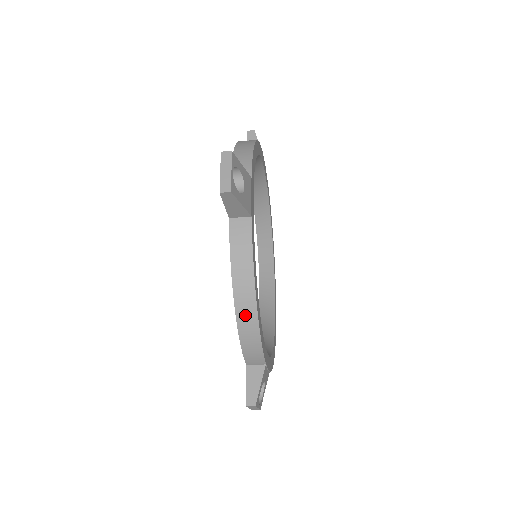
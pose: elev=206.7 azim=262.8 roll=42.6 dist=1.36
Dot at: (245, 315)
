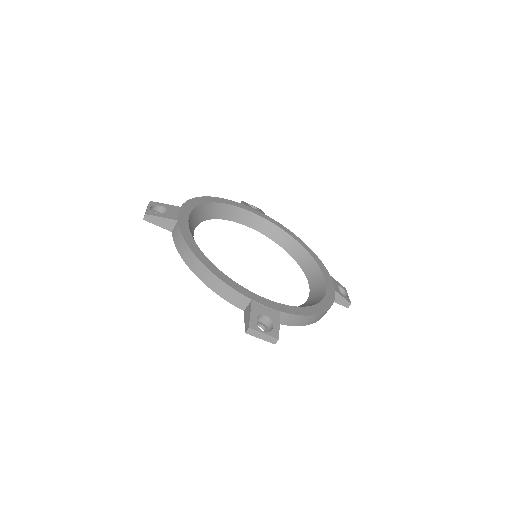
Dot at: (199, 271)
